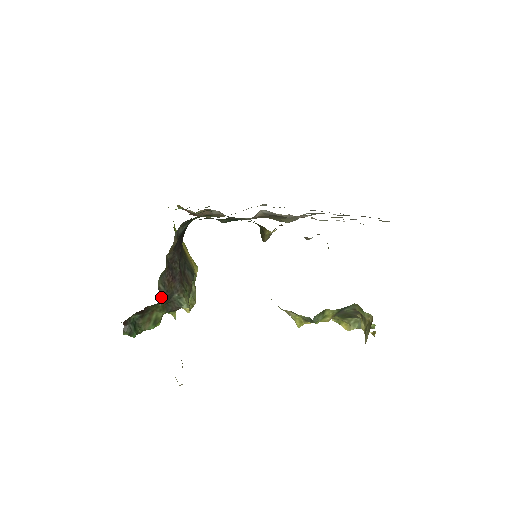
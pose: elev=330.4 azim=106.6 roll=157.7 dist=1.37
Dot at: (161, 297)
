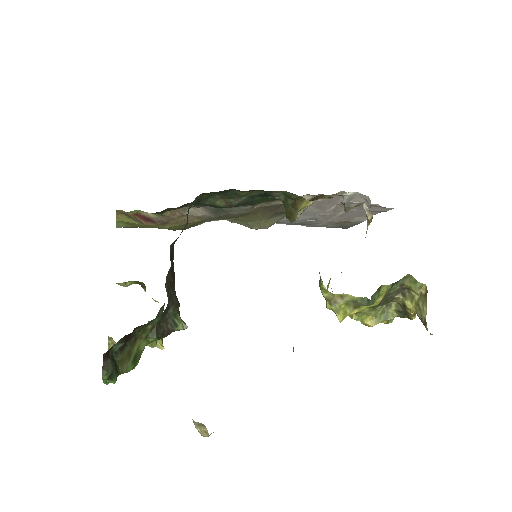
Dot at: occluded
